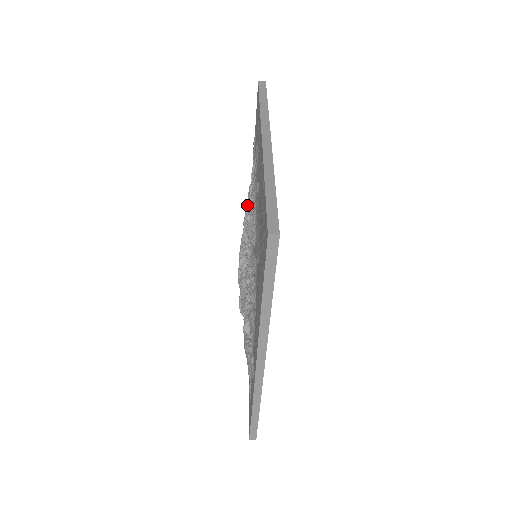
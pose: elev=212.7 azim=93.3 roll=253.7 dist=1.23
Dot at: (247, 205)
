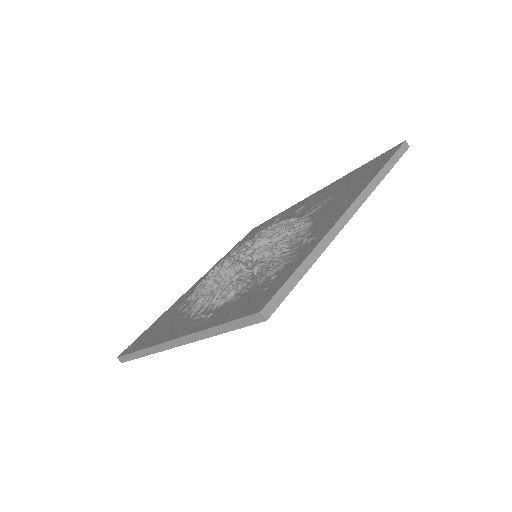
Dot at: (247, 241)
